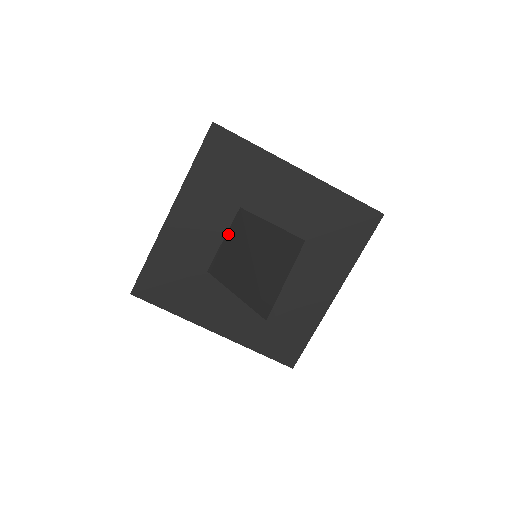
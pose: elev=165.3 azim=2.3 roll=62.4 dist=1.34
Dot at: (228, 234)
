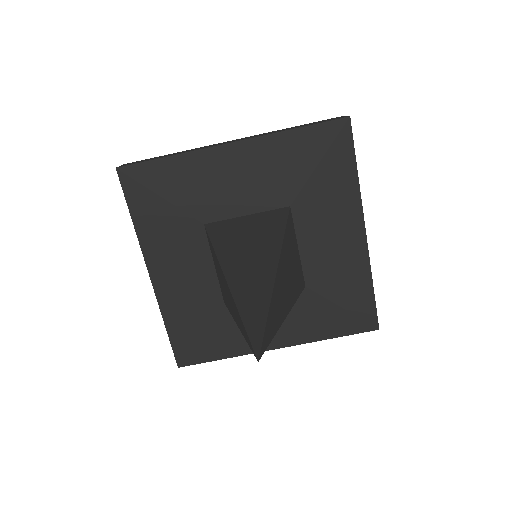
Dot at: occluded
